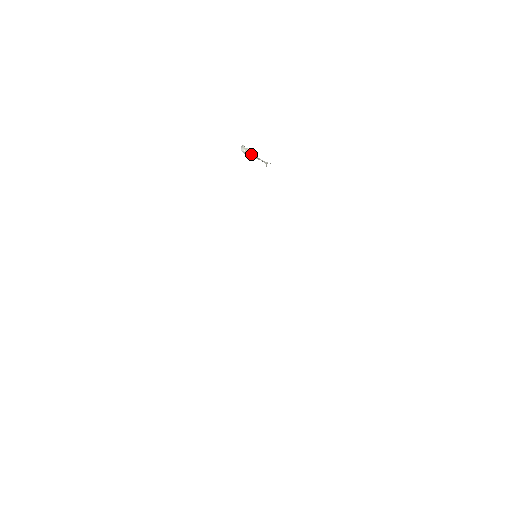
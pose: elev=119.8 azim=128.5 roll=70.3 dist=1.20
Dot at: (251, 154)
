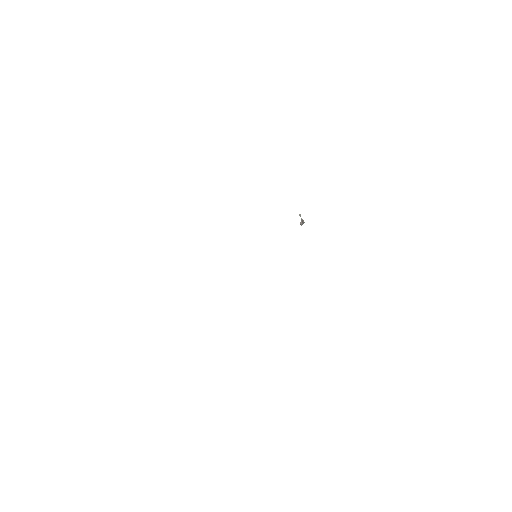
Dot at: (302, 221)
